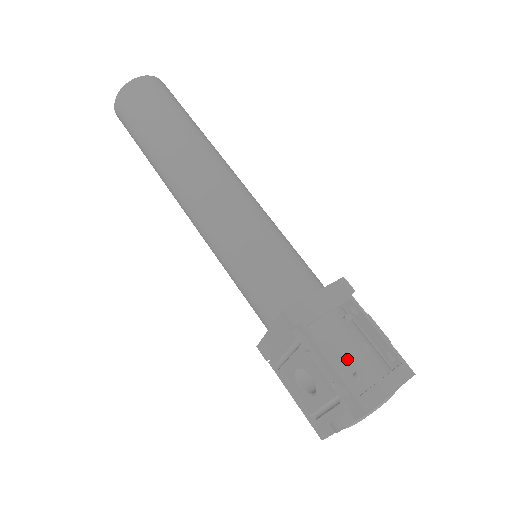
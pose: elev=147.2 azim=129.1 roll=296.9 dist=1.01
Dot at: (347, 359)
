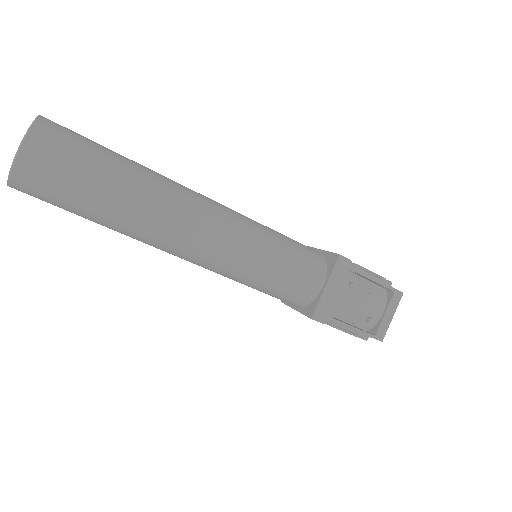
Dot at: (360, 314)
